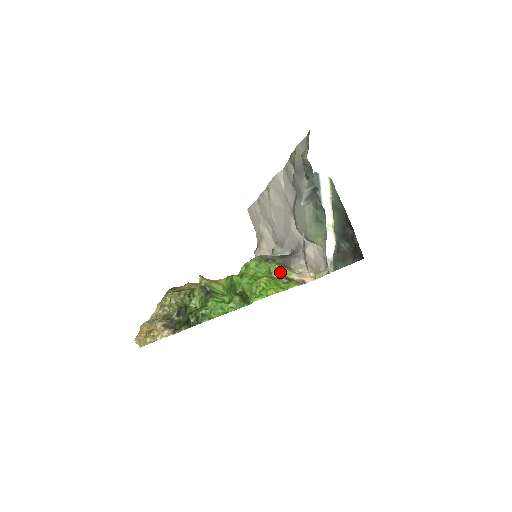
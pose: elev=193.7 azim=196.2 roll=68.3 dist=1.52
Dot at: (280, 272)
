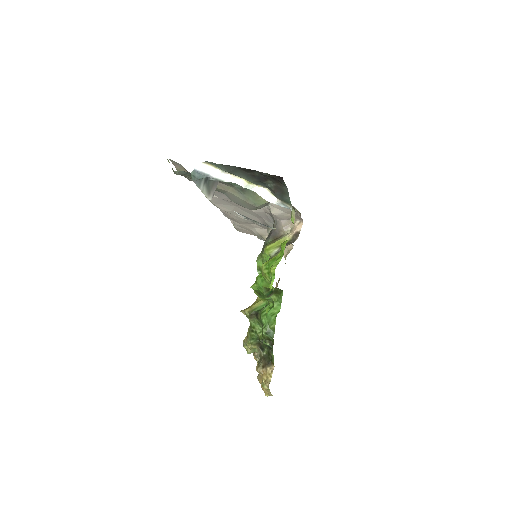
Dot at: (275, 247)
